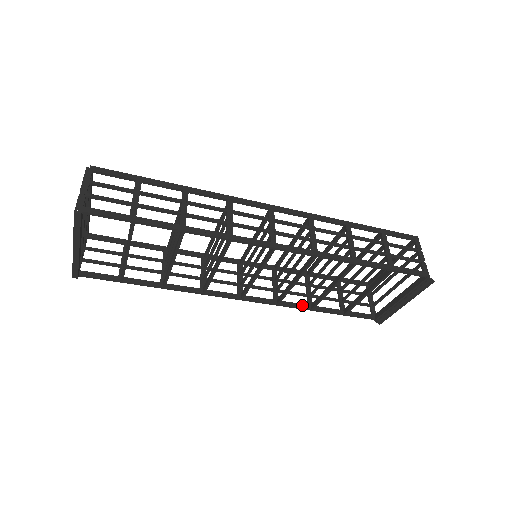
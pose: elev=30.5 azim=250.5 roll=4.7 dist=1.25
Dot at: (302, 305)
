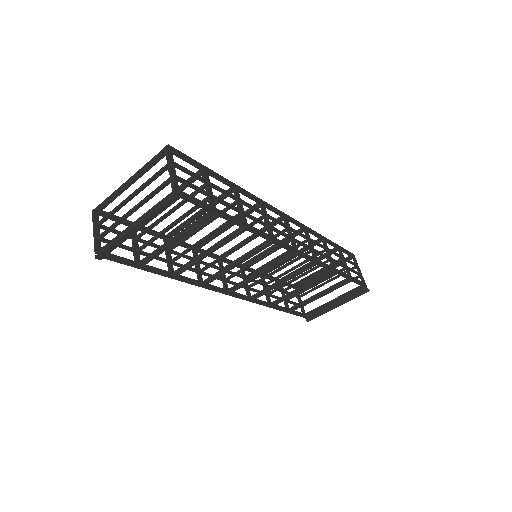
Dot at: (266, 302)
